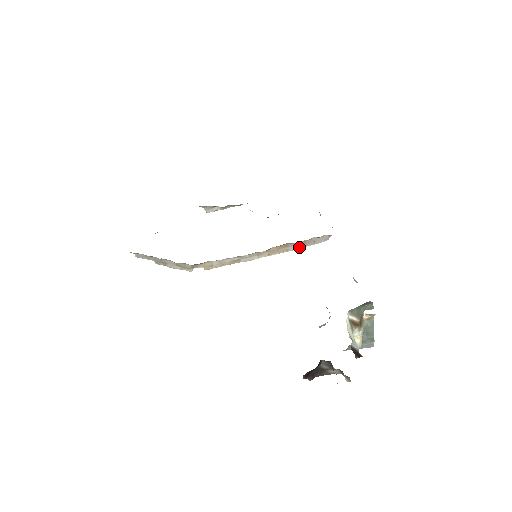
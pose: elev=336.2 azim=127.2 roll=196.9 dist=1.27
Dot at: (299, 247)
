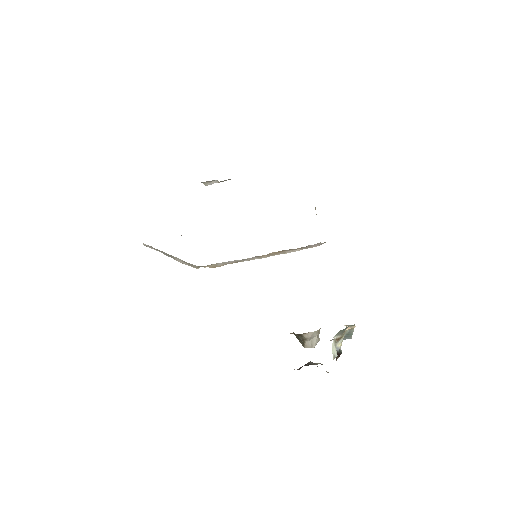
Dot at: (295, 251)
